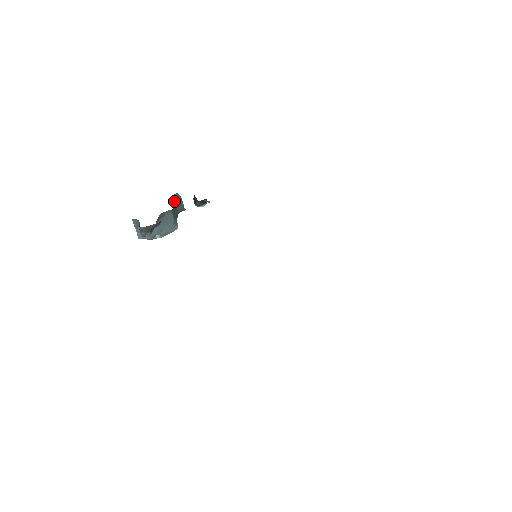
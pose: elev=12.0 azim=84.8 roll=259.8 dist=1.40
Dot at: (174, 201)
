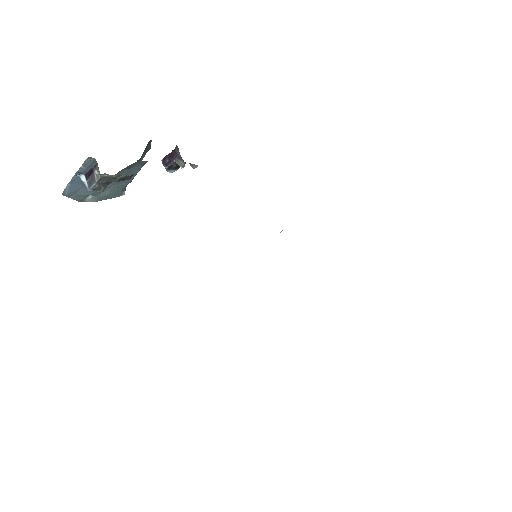
Dot at: (144, 150)
